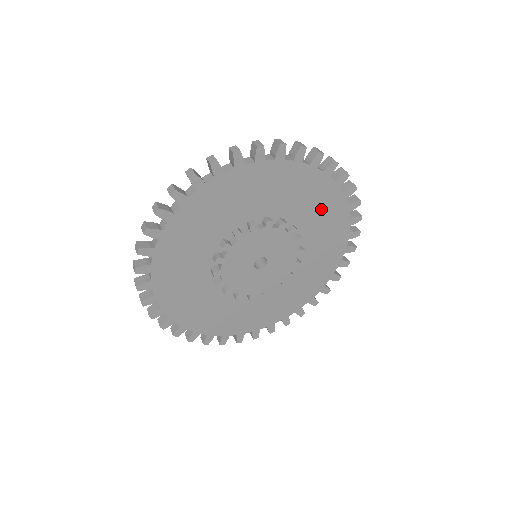
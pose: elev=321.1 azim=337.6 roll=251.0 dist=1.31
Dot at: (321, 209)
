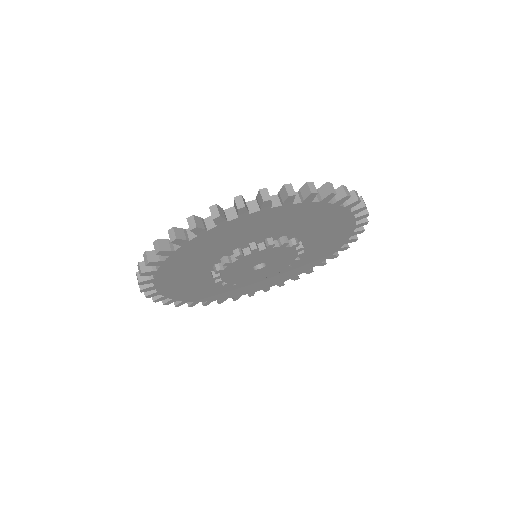
Dot at: (331, 233)
